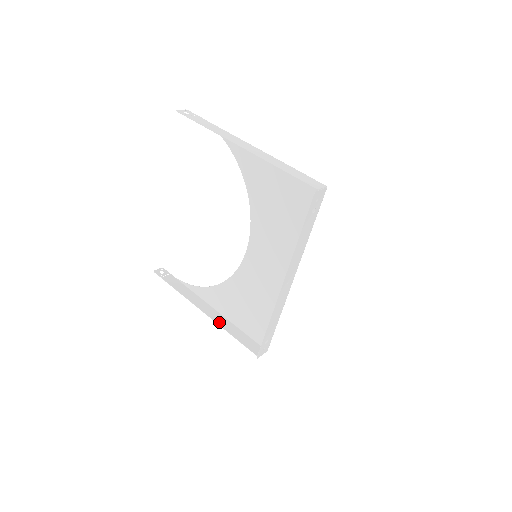
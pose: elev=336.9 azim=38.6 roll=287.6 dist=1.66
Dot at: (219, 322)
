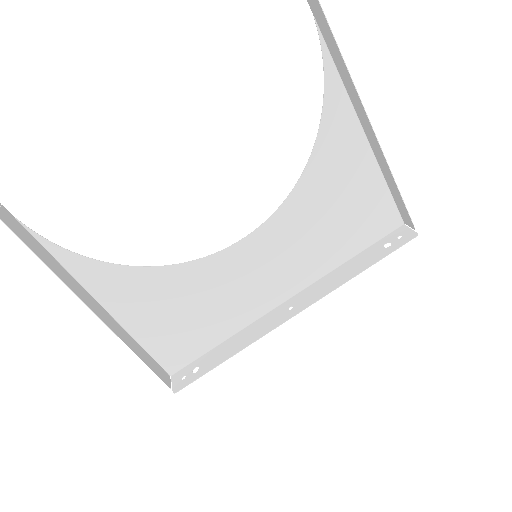
Dot at: (114, 329)
